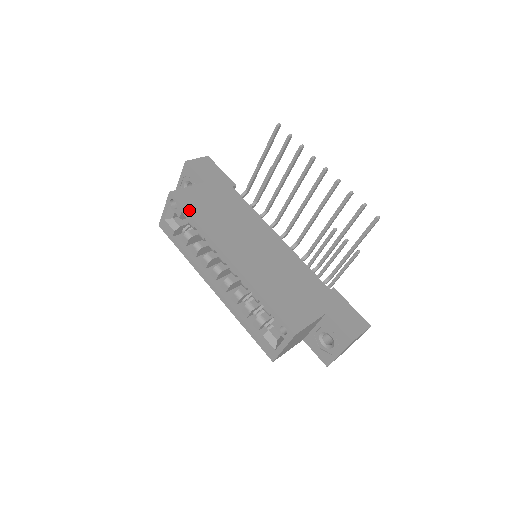
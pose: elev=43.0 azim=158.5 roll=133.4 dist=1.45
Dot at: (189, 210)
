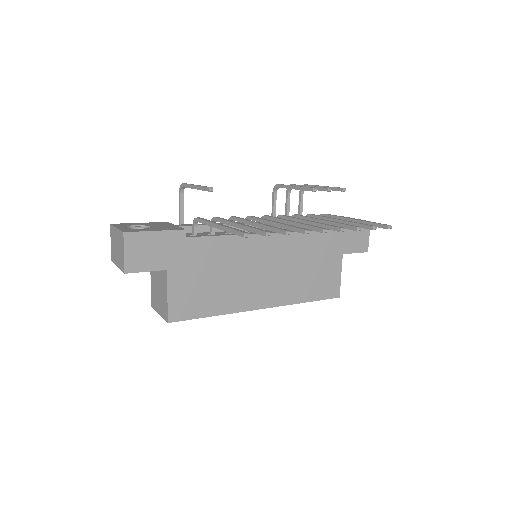
Dot at: (199, 315)
